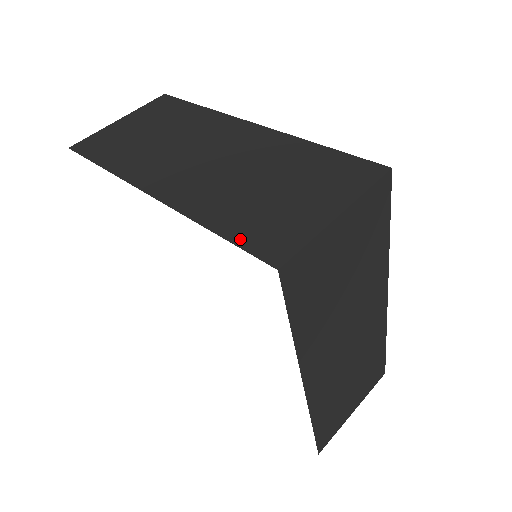
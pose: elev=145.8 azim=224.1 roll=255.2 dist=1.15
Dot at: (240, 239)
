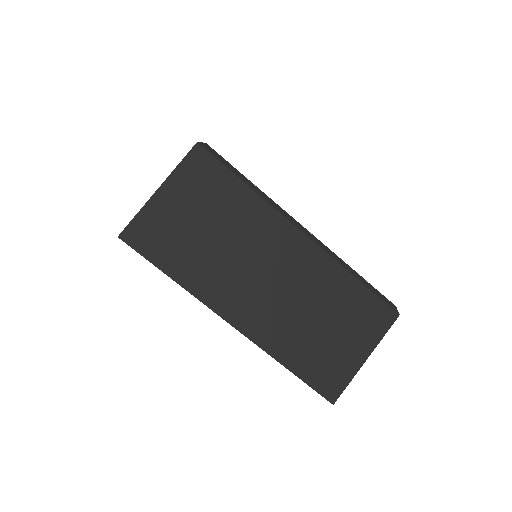
Dot at: occluded
